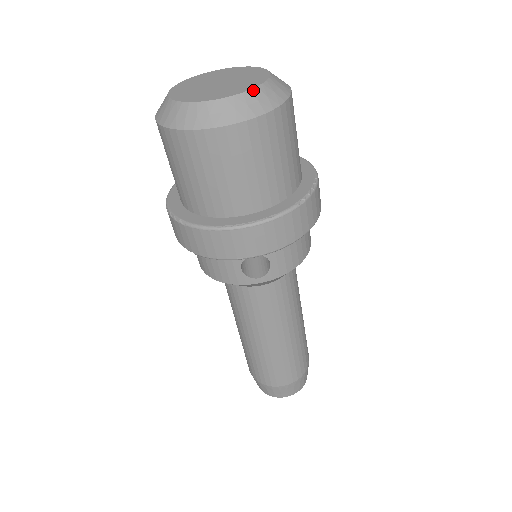
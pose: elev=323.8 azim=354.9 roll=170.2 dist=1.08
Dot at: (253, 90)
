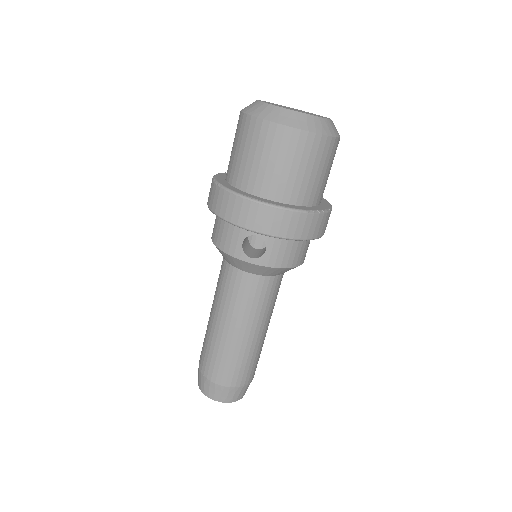
Dot at: (315, 117)
